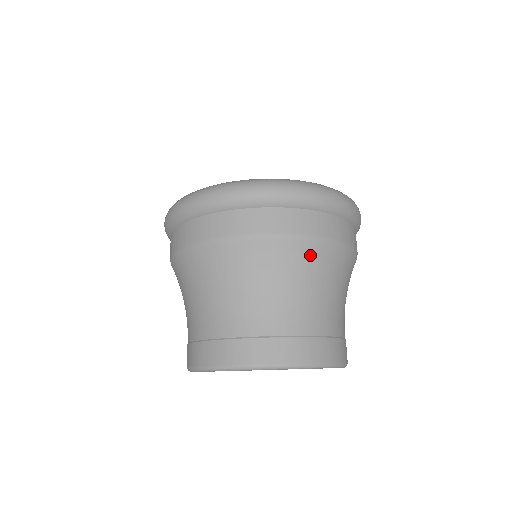
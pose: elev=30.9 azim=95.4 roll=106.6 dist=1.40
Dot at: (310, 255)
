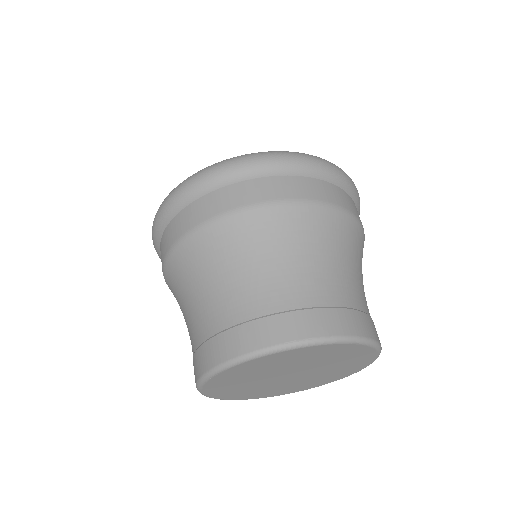
Dot at: (347, 229)
